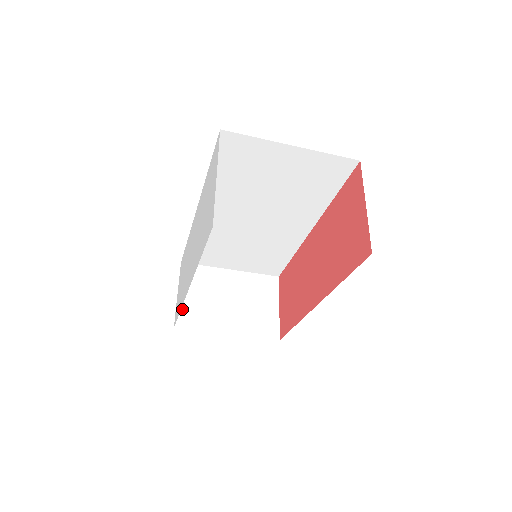
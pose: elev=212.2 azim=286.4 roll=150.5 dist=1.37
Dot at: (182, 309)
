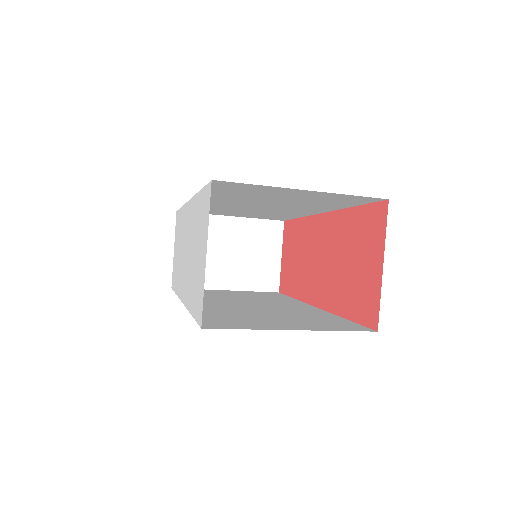
Dot at: occluded
